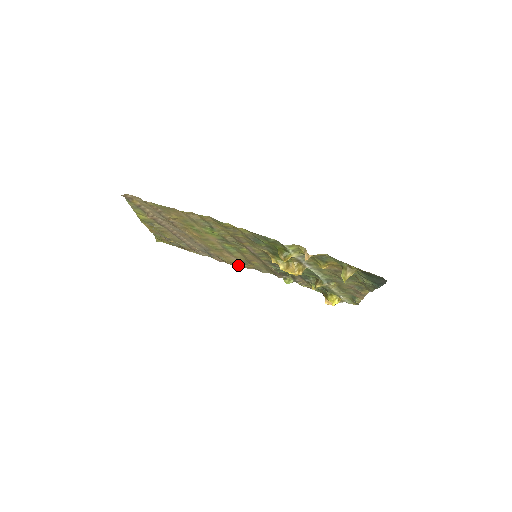
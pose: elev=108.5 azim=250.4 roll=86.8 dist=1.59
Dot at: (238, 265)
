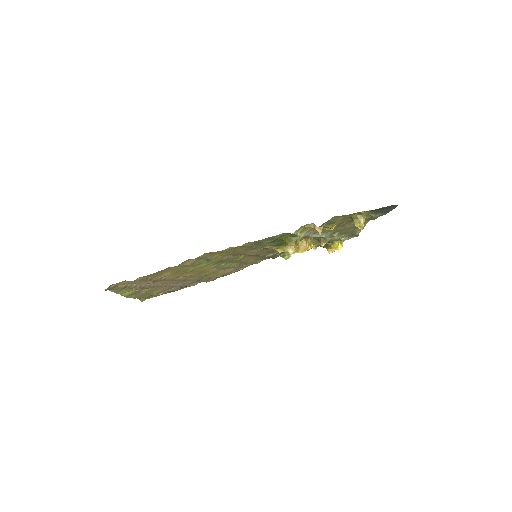
Dot at: (233, 272)
